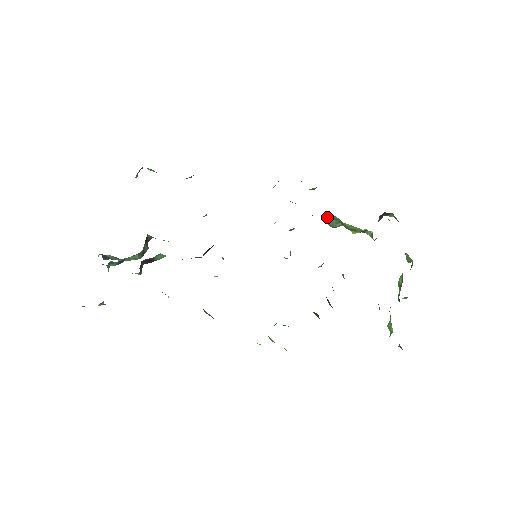
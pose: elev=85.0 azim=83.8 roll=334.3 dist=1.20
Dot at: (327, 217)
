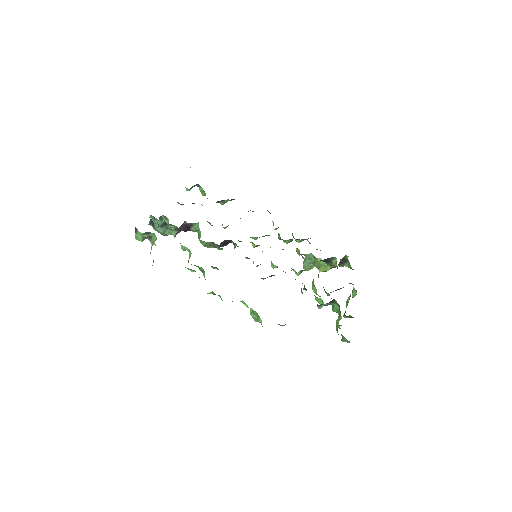
Dot at: (305, 256)
